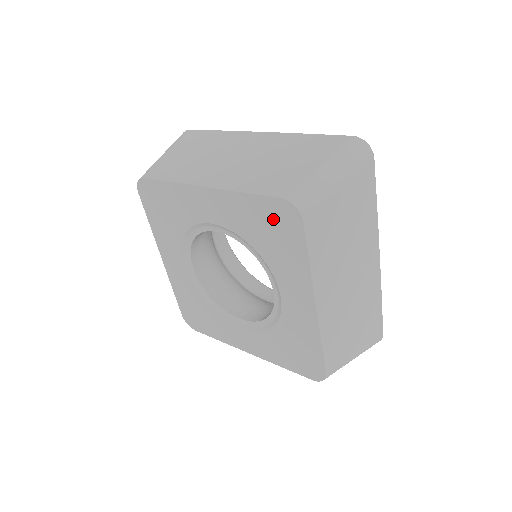
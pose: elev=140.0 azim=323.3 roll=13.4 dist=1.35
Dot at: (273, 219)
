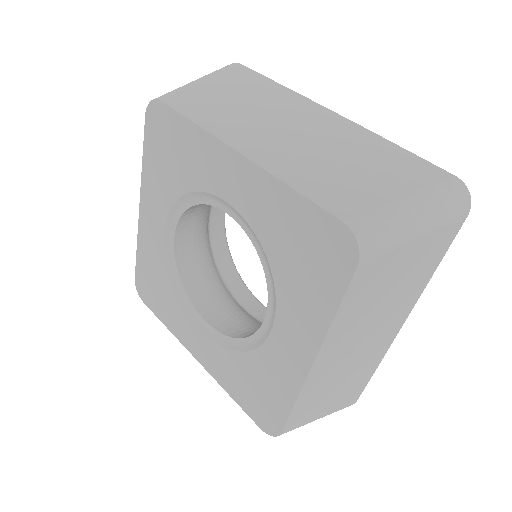
Dot at: (316, 241)
